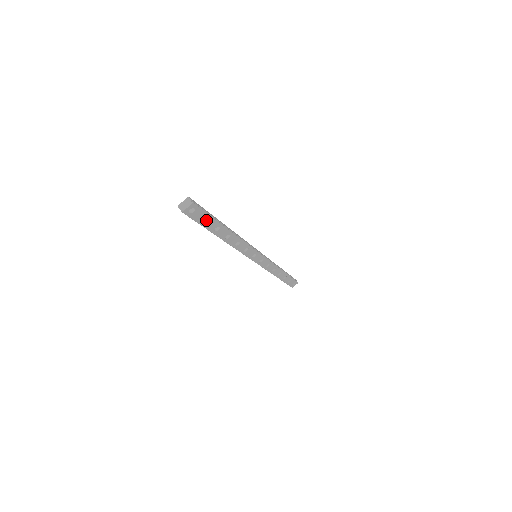
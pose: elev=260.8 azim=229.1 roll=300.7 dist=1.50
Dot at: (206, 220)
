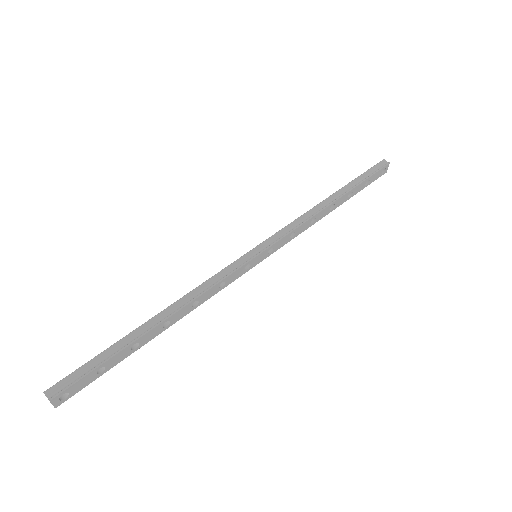
Dot at: (103, 366)
